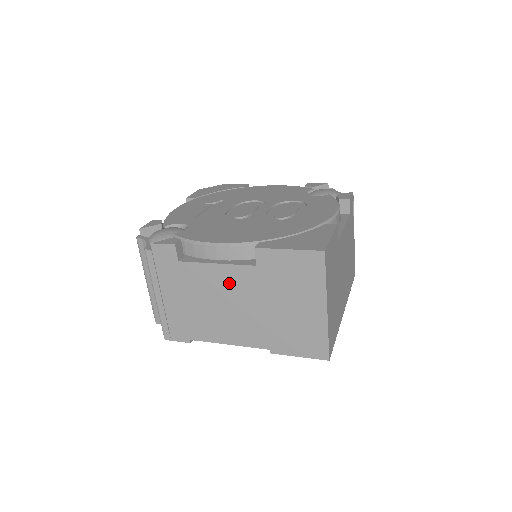
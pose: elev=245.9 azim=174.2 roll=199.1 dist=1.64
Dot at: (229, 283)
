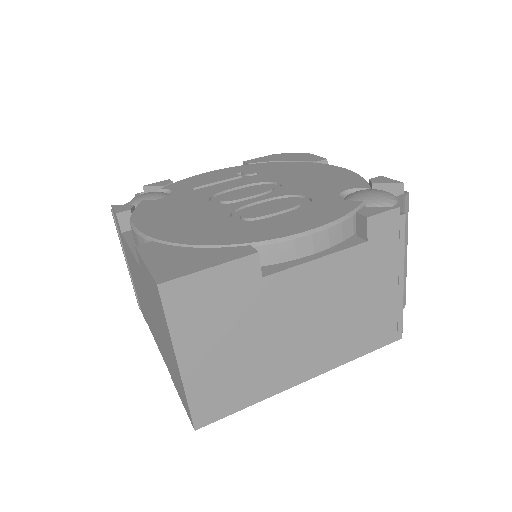
Dot at: (139, 277)
